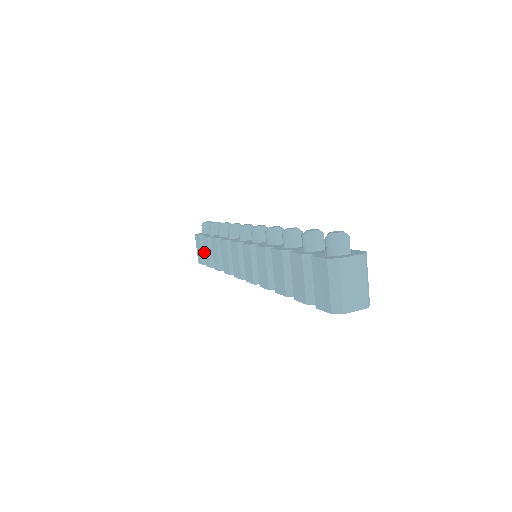
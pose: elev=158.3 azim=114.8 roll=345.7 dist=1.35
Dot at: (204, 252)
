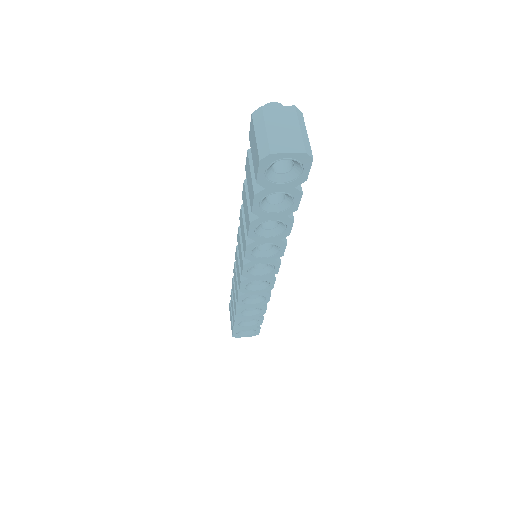
Dot at: (232, 312)
